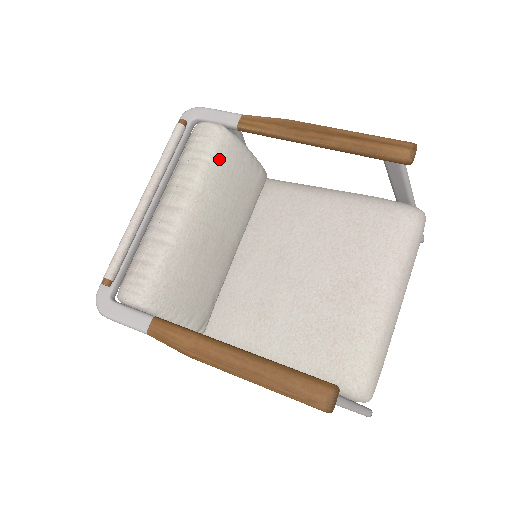
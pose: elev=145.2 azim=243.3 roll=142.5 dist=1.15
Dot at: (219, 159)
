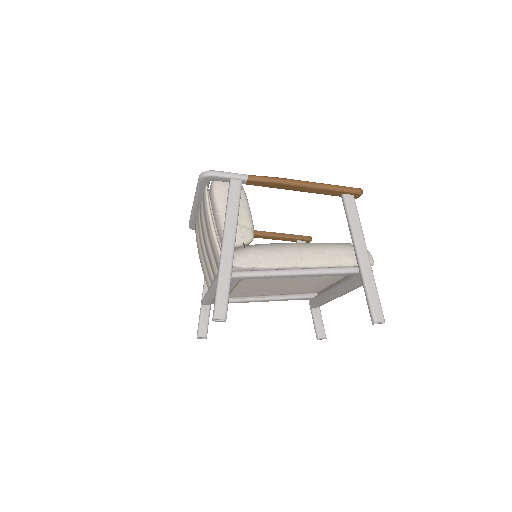
Dot at: occluded
